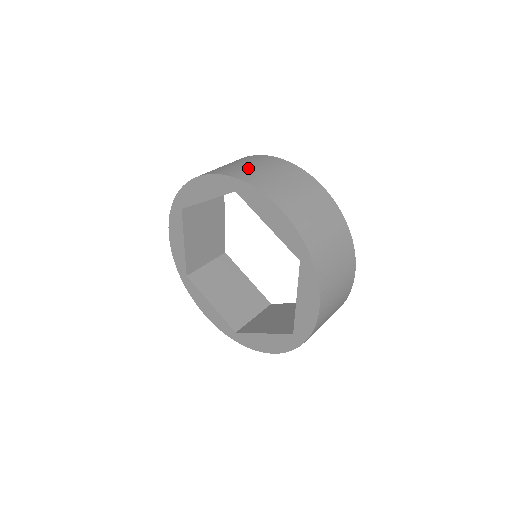
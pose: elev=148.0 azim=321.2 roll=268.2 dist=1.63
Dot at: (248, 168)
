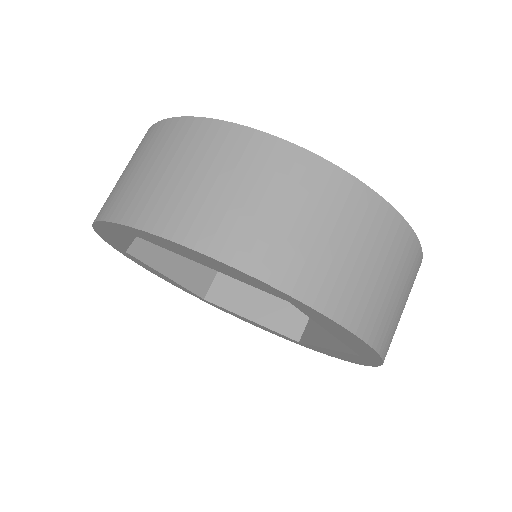
Dot at: (312, 247)
